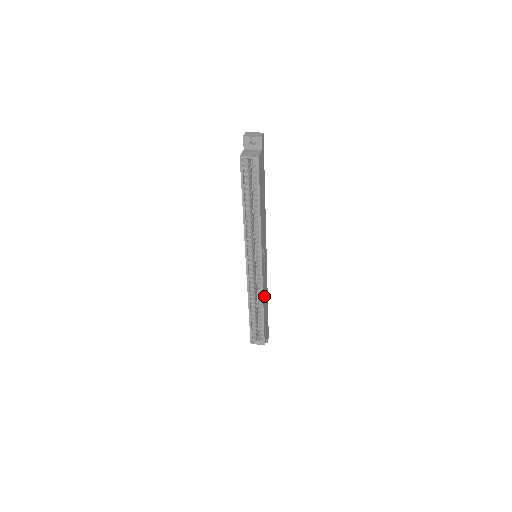
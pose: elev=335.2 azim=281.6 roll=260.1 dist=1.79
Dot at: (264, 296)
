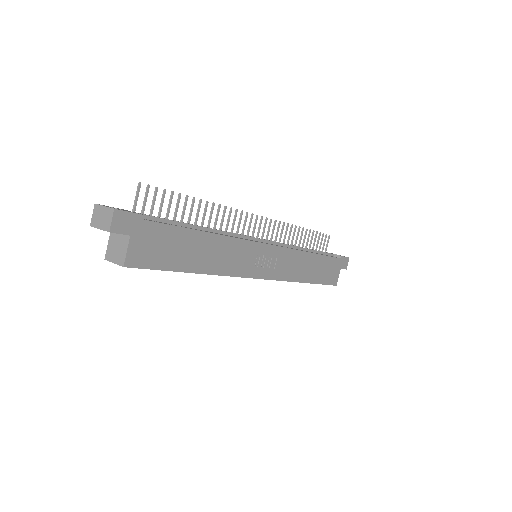
Dot at: (298, 273)
